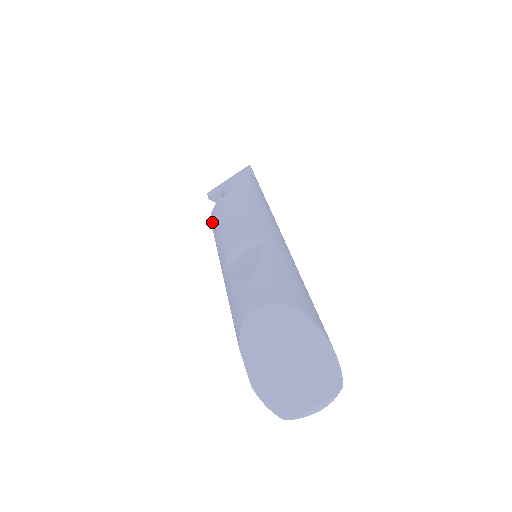
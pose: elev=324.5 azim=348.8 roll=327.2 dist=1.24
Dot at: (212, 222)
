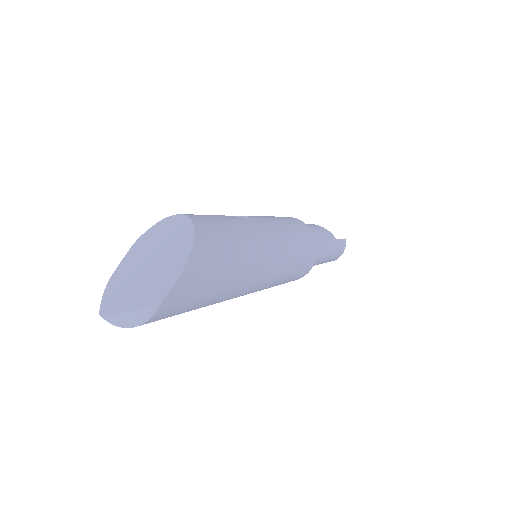
Dot at: occluded
